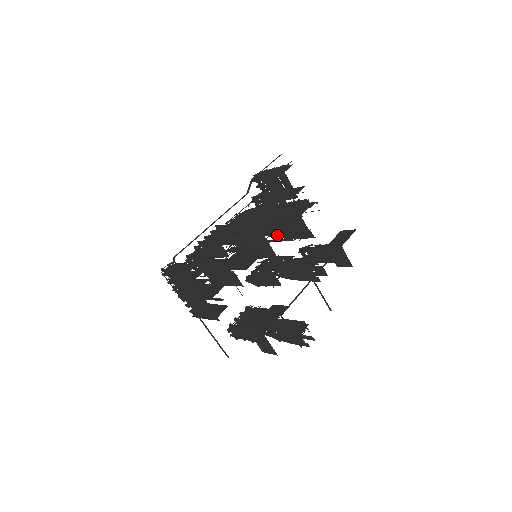
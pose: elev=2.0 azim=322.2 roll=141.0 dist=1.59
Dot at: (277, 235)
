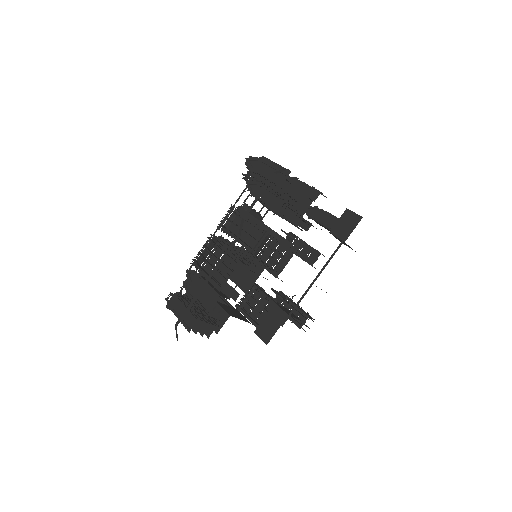
Dot at: occluded
